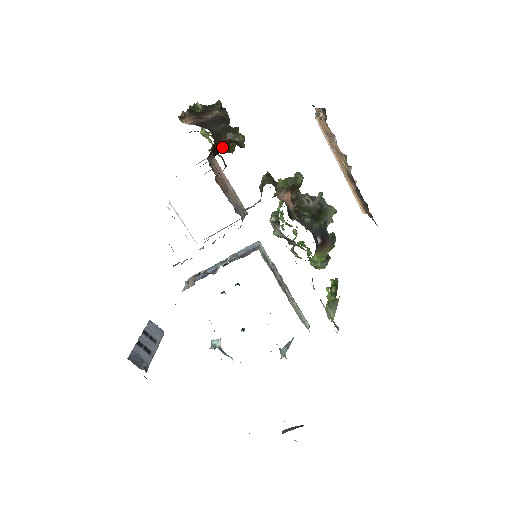
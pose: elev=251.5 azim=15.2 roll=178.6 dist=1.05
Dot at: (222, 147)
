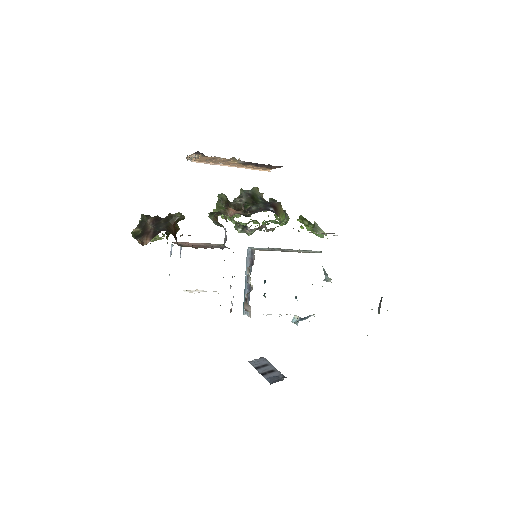
Dot at: (175, 231)
